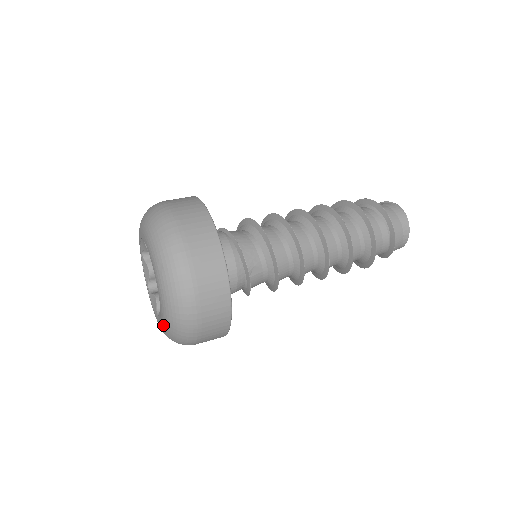
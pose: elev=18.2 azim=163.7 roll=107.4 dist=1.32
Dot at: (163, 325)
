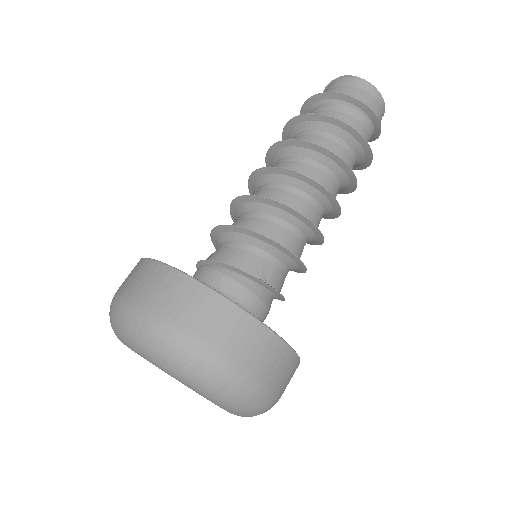
Dot at: occluded
